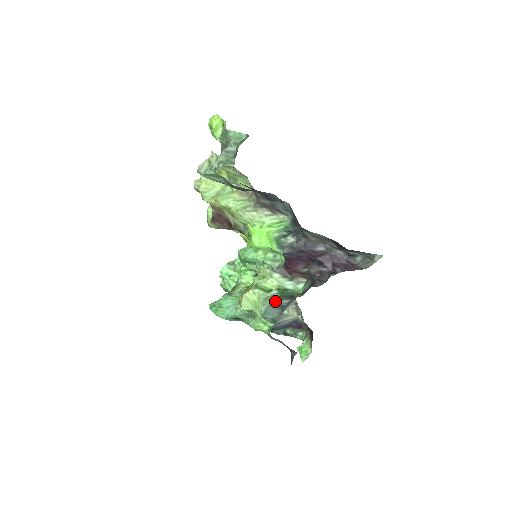
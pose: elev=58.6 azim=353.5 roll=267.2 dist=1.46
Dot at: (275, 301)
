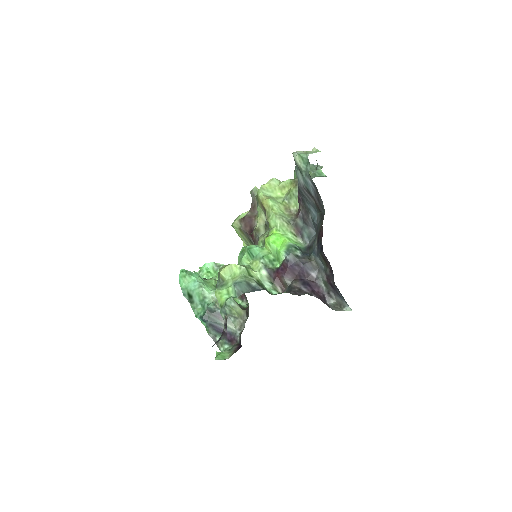
Dot at: (252, 281)
